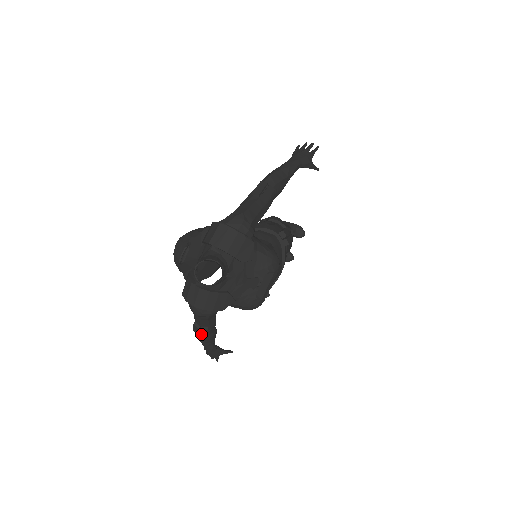
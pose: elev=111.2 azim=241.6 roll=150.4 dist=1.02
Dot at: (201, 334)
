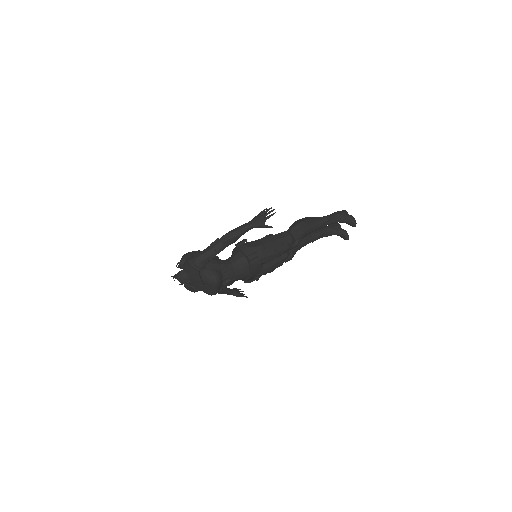
Dot at: occluded
